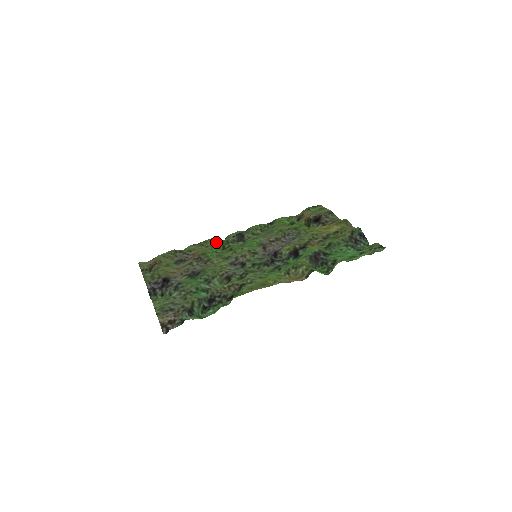
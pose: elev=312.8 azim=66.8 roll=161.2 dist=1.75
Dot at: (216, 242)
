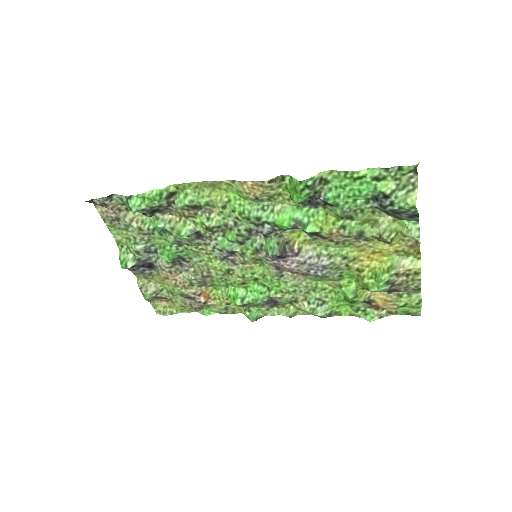
Dot at: (244, 310)
